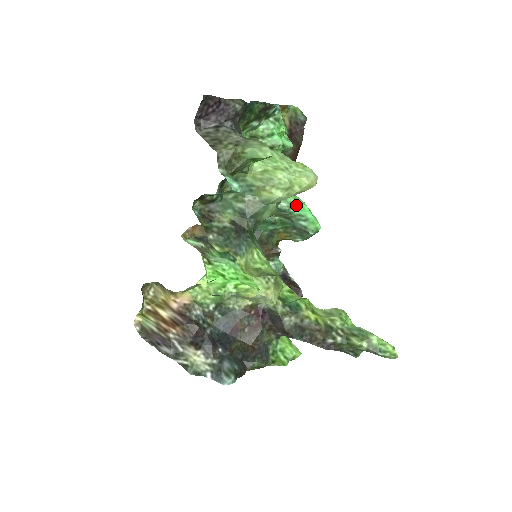
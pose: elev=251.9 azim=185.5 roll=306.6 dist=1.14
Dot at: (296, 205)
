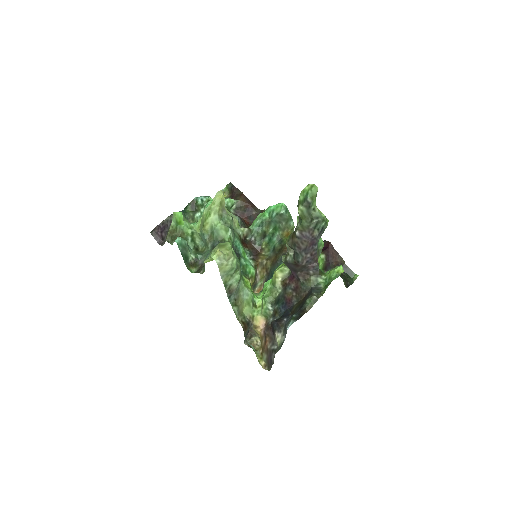
Dot at: (263, 213)
